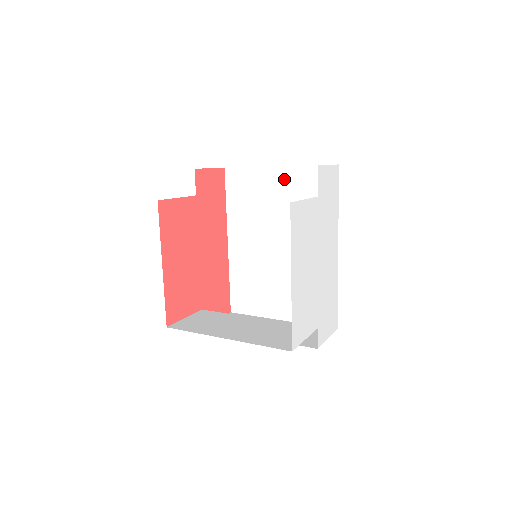
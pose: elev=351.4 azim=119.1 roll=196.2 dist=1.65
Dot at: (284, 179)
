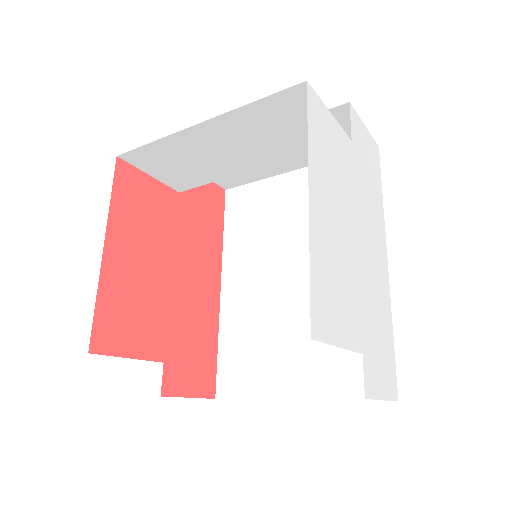
Dot at: (303, 183)
